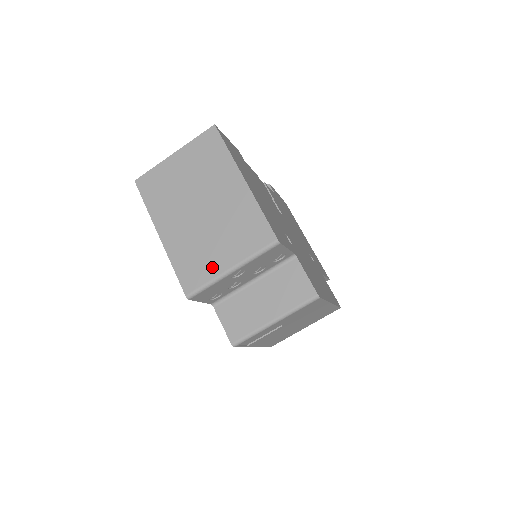
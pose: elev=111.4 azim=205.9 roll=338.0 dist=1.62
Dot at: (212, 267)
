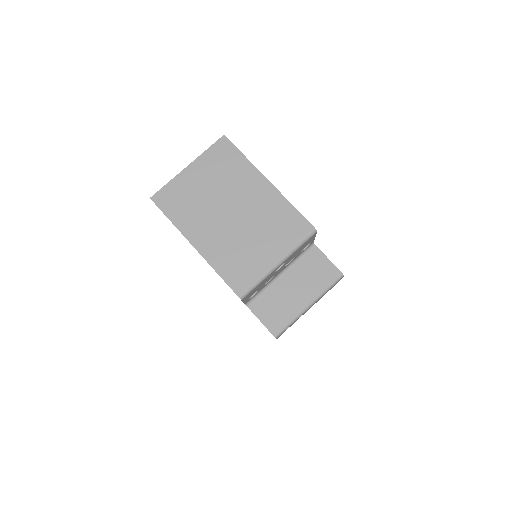
Dot at: (259, 265)
